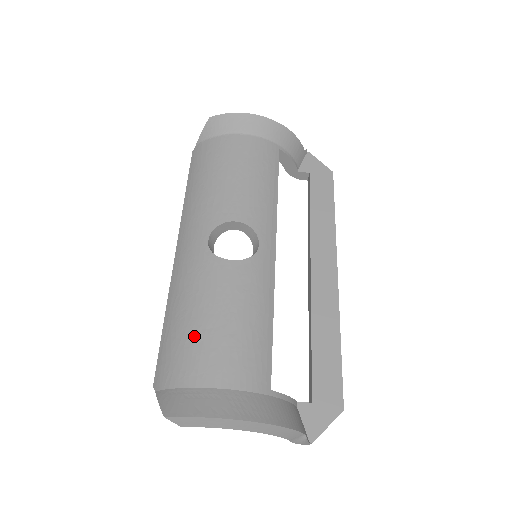
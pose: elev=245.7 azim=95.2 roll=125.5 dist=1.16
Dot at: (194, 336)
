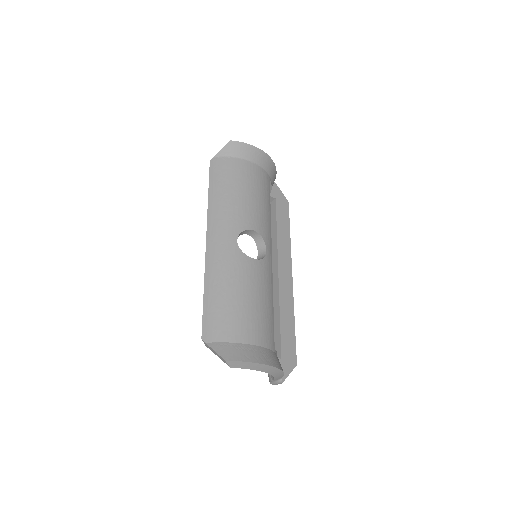
Dot at: (235, 308)
